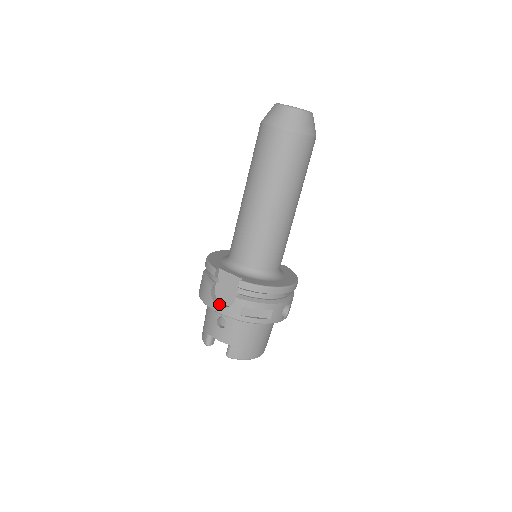
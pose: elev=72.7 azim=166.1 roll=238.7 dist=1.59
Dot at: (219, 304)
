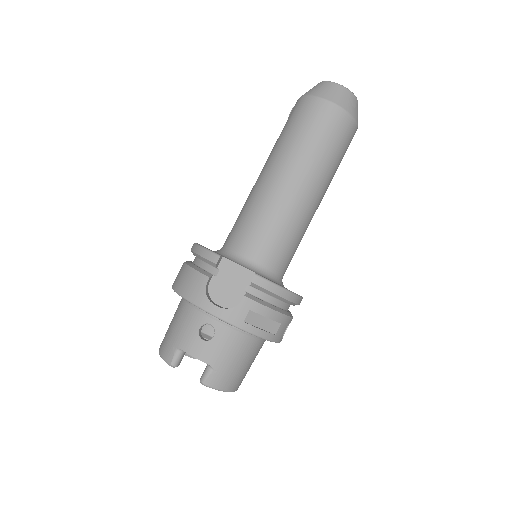
Dot at: (215, 304)
